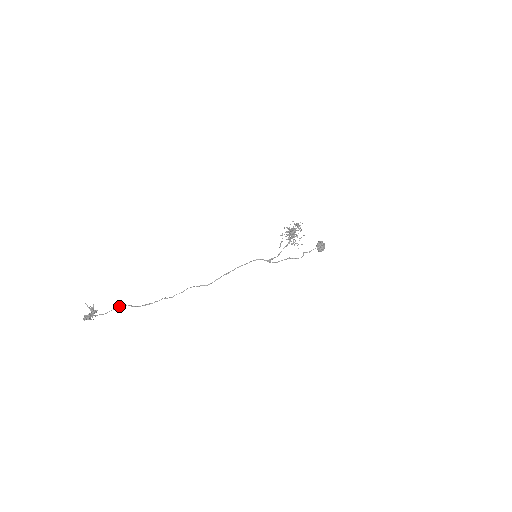
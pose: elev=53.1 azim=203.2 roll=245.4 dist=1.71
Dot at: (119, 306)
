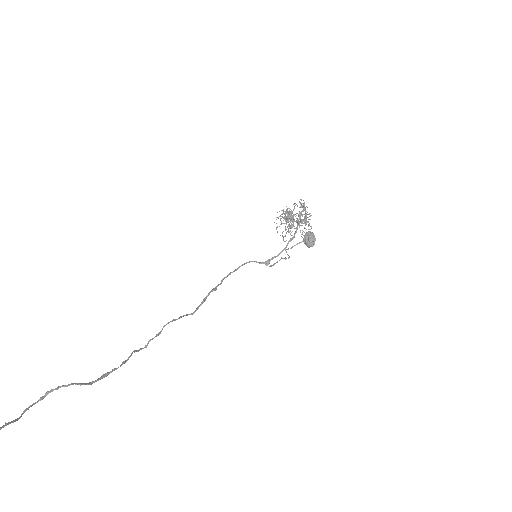
Dot at: occluded
